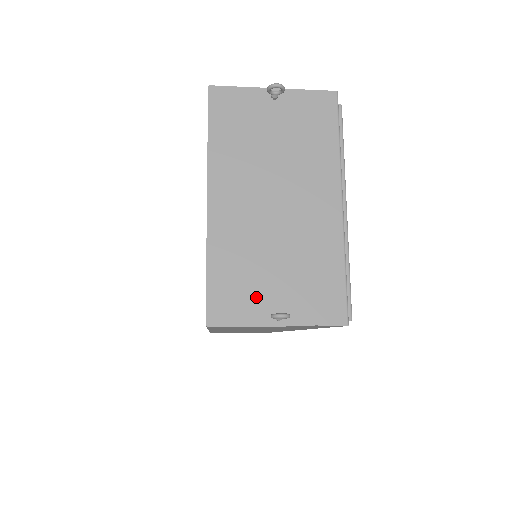
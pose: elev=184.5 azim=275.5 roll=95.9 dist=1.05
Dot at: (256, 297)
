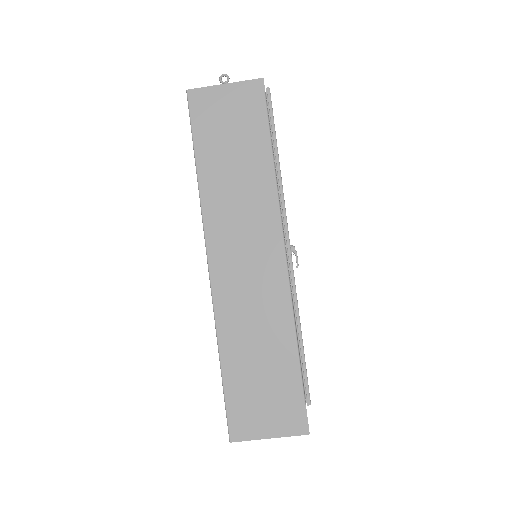
Dot at: occluded
